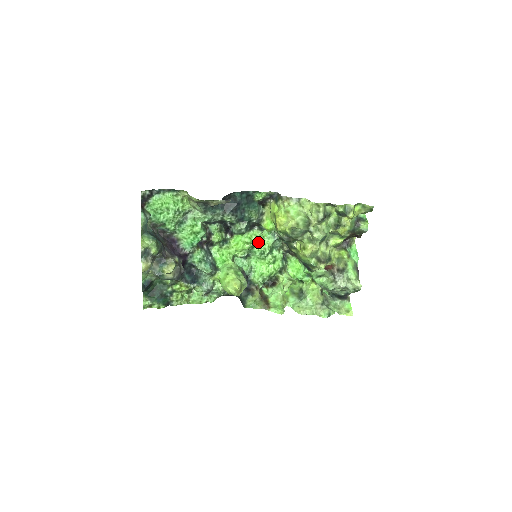
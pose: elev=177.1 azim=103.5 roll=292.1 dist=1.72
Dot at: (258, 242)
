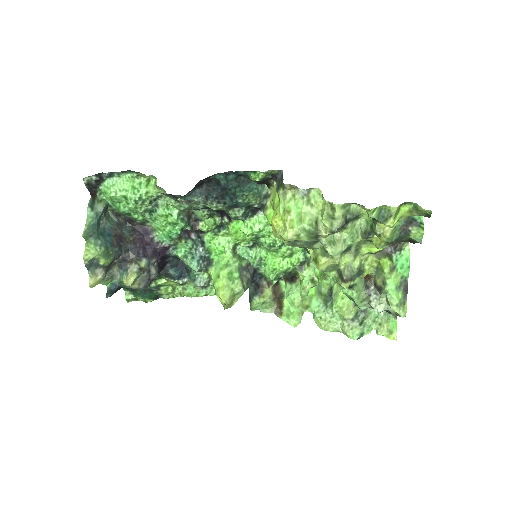
Dot at: (264, 232)
